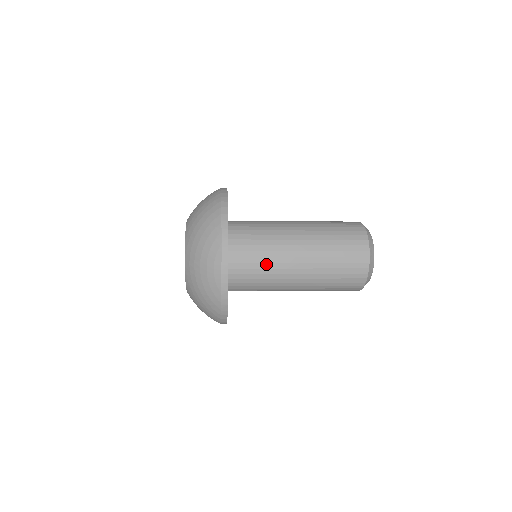
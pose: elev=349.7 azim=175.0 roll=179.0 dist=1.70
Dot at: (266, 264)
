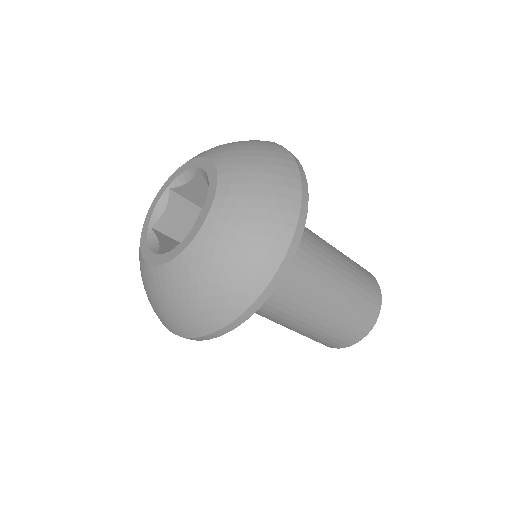
Dot at: occluded
